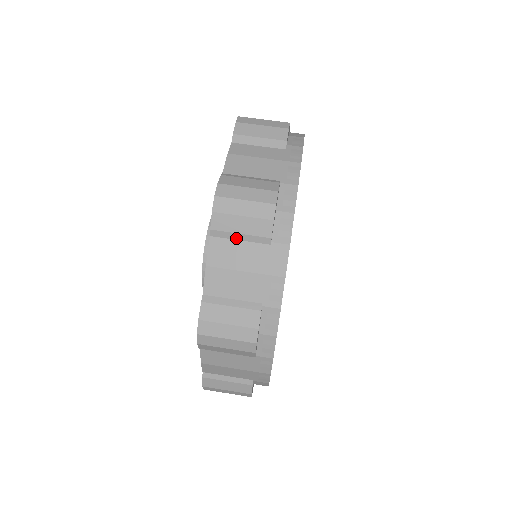
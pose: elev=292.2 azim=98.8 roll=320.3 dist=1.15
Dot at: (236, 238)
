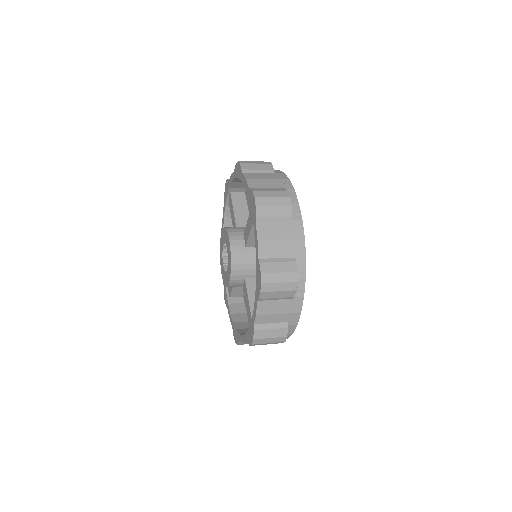
Dot at: (256, 172)
